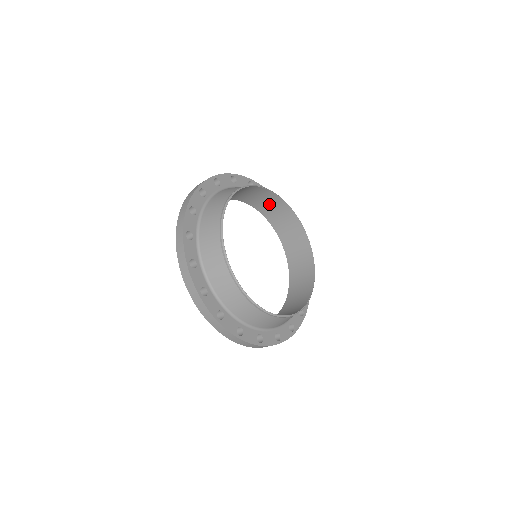
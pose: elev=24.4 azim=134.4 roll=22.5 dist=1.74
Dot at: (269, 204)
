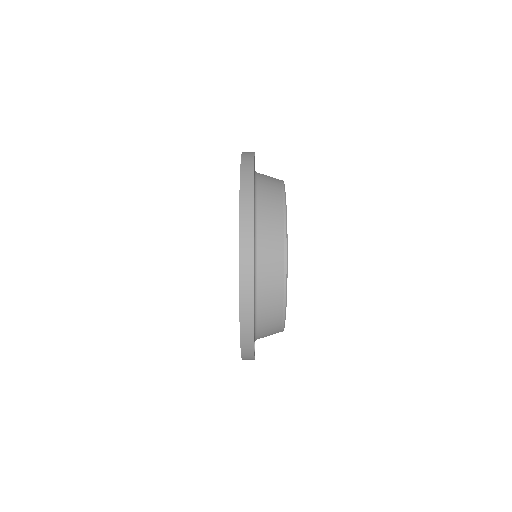
Dot at: occluded
